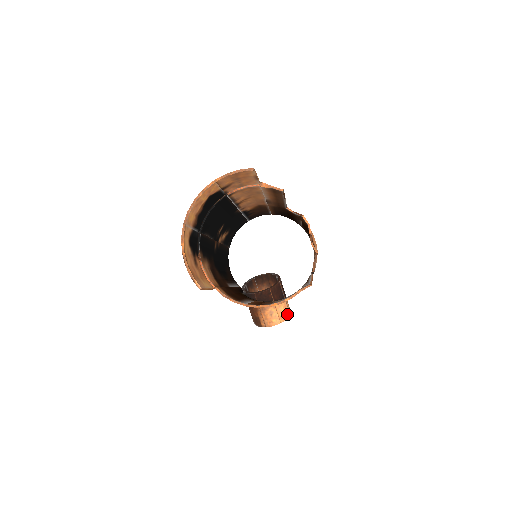
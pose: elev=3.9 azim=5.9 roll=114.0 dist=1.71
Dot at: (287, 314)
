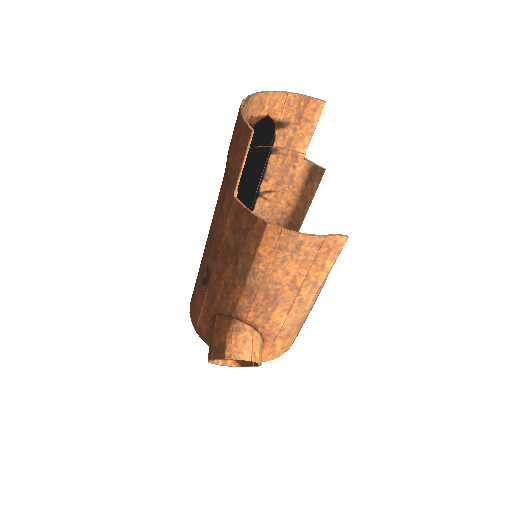
Dot at: (260, 358)
